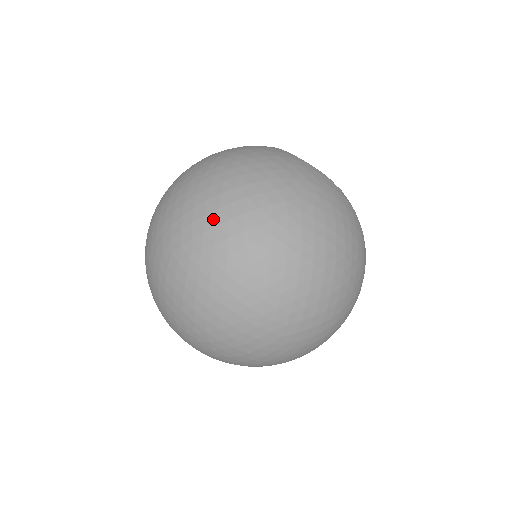
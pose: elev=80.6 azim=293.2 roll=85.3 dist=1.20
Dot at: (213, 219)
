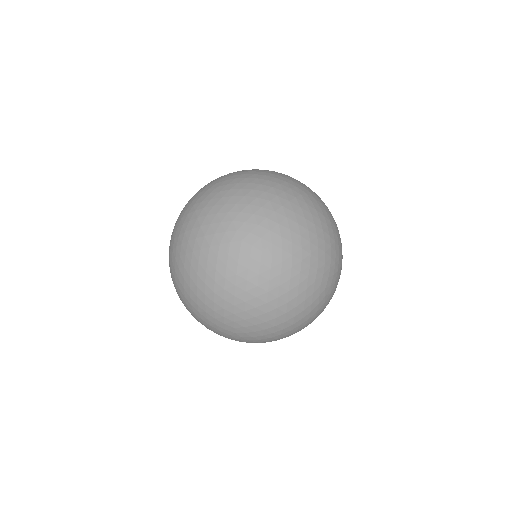
Dot at: (270, 208)
